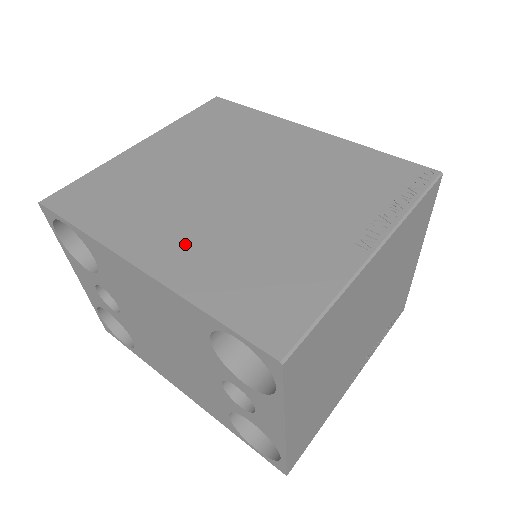
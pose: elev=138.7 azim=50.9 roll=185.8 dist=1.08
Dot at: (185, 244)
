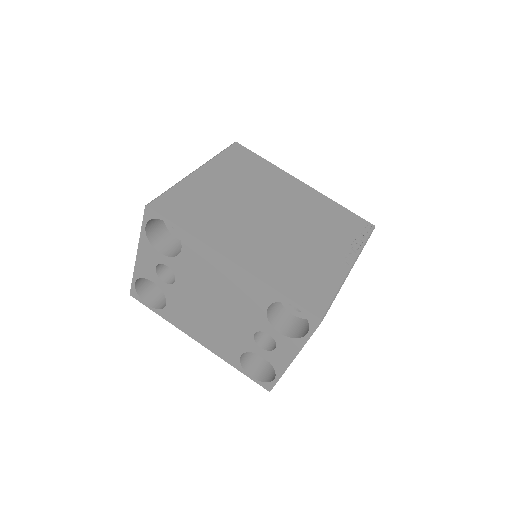
Dot at: (254, 250)
